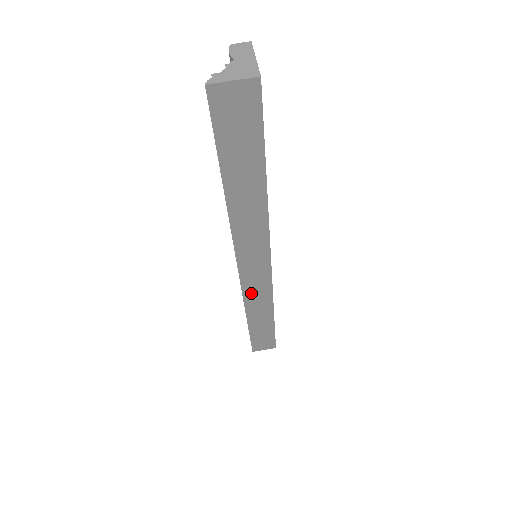
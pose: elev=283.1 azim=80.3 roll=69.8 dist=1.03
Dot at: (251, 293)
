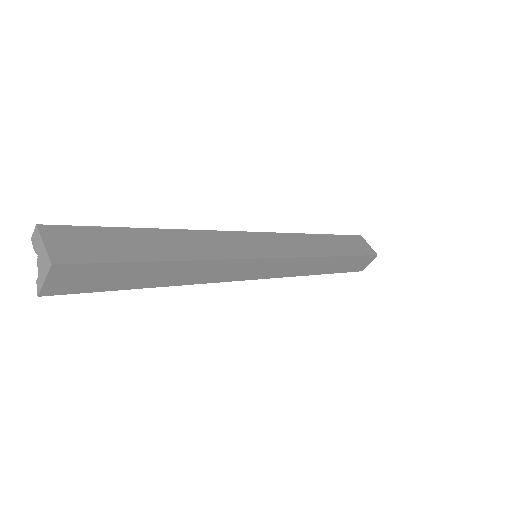
Dot at: (288, 272)
